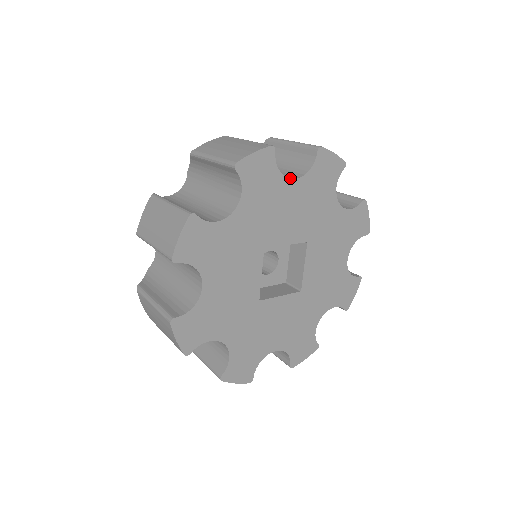
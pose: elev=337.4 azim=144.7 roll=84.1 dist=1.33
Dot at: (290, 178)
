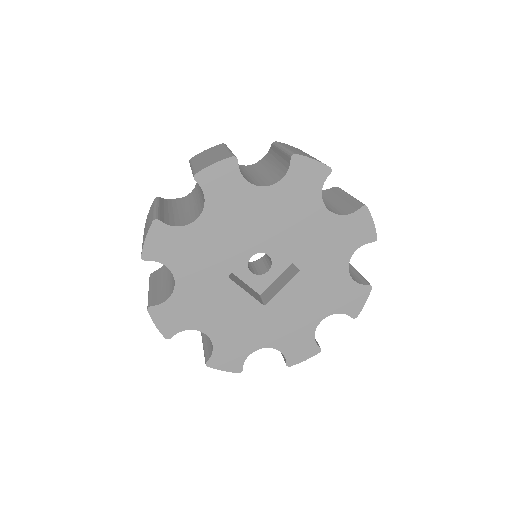
Dot at: (194, 221)
